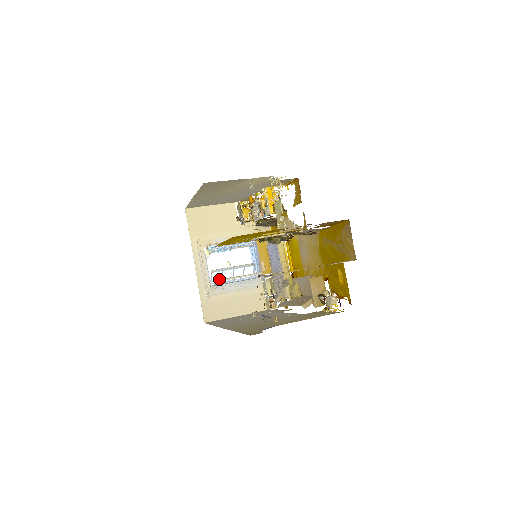
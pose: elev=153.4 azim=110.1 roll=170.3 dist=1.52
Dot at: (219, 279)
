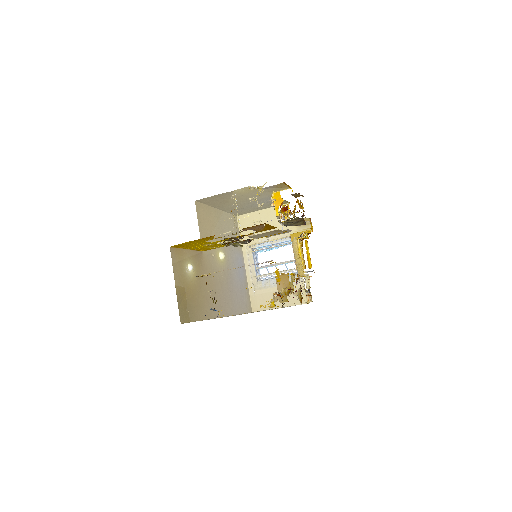
Dot at: occluded
